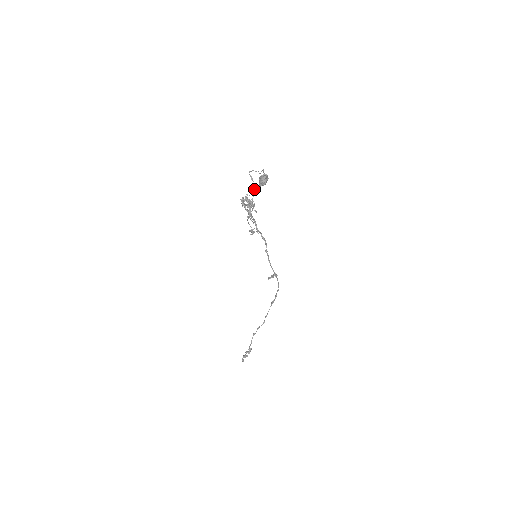
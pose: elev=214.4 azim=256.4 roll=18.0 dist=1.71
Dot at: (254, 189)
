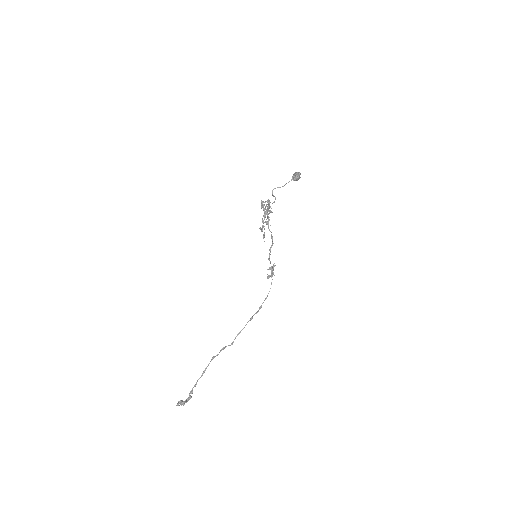
Dot at: (275, 199)
